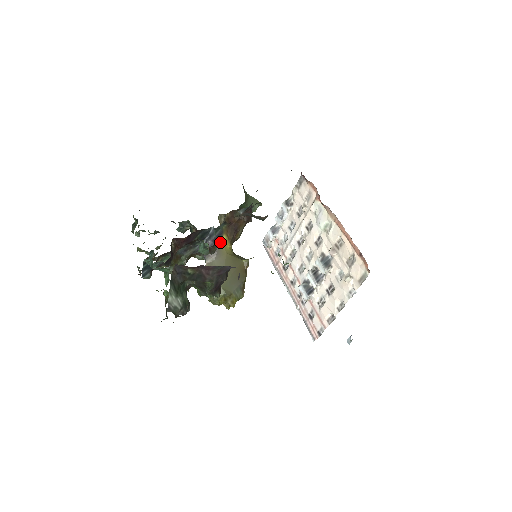
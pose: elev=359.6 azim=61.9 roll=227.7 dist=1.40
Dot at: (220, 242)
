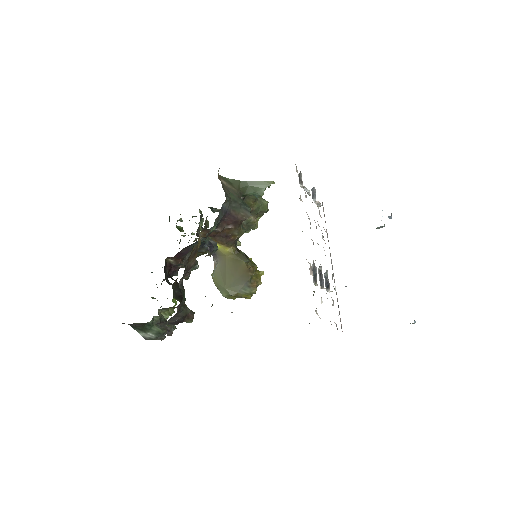
Dot at: occluded
